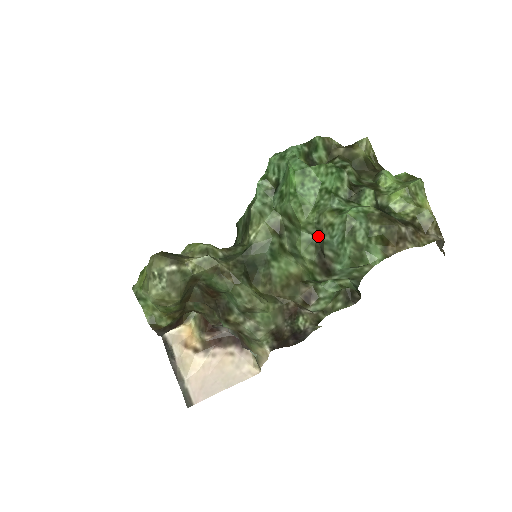
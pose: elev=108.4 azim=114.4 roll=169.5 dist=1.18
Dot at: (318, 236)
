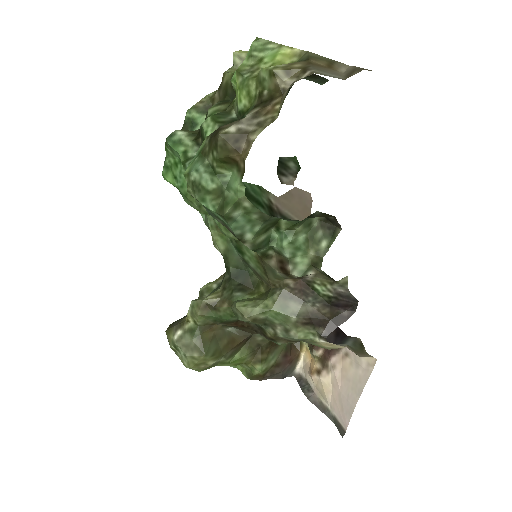
Dot at: occluded
